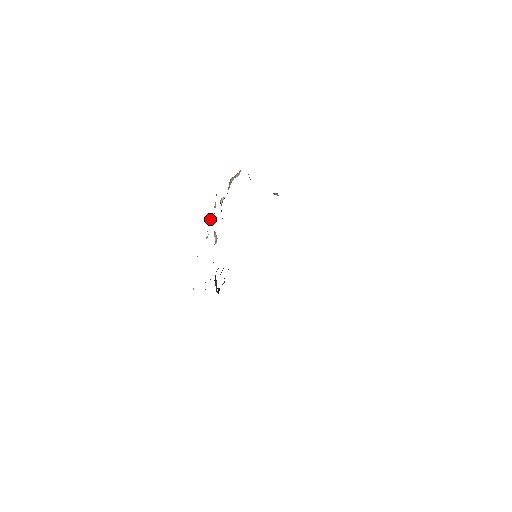
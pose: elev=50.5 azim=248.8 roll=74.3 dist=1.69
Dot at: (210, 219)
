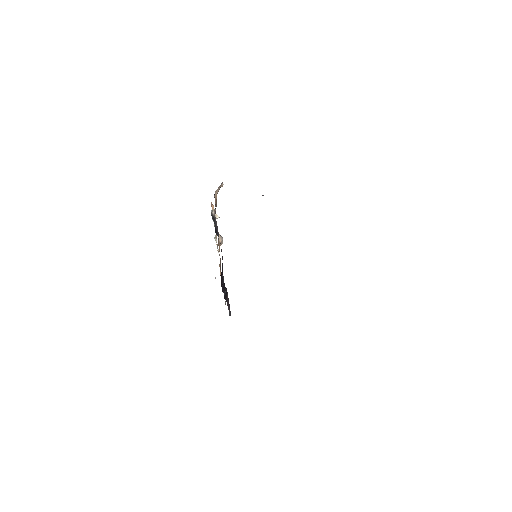
Dot at: occluded
